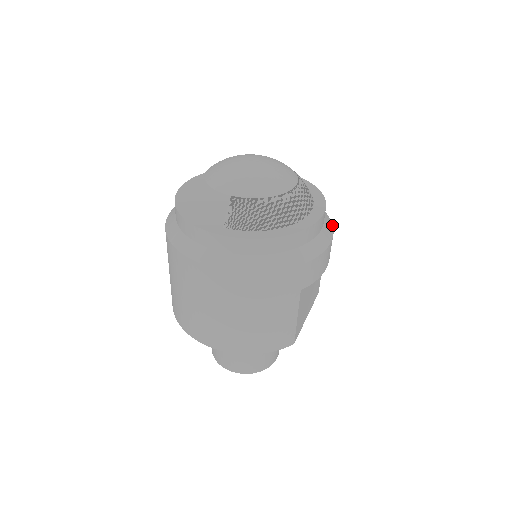
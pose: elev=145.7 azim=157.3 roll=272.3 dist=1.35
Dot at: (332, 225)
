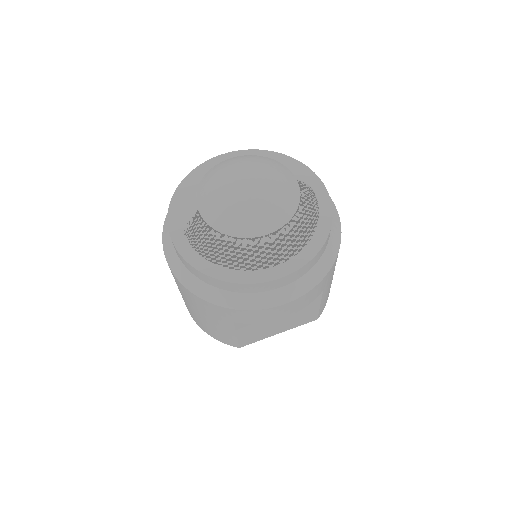
Dot at: (314, 285)
